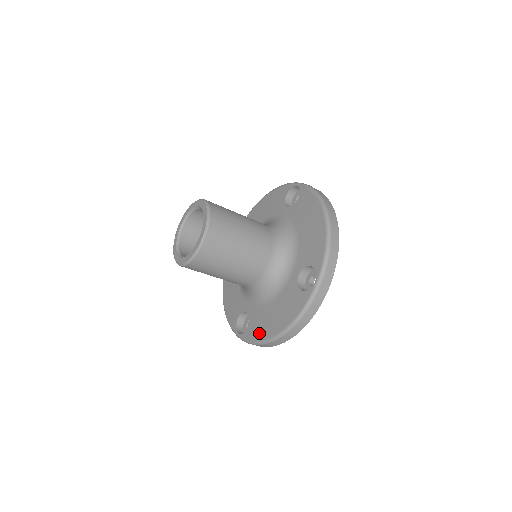
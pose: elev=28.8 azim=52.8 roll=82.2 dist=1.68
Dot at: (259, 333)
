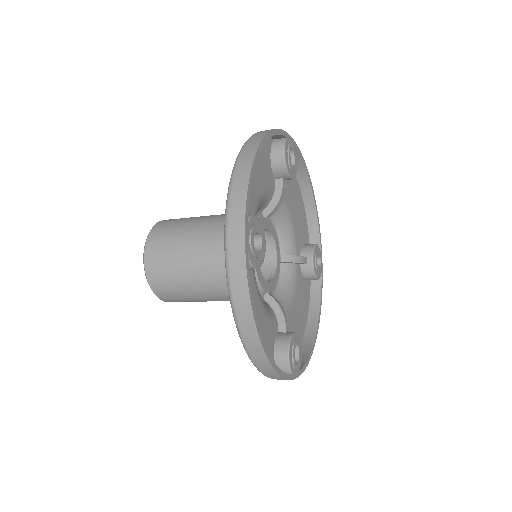
Dot at: occluded
